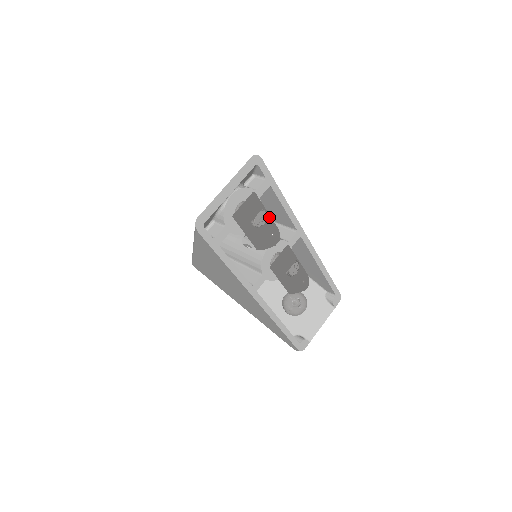
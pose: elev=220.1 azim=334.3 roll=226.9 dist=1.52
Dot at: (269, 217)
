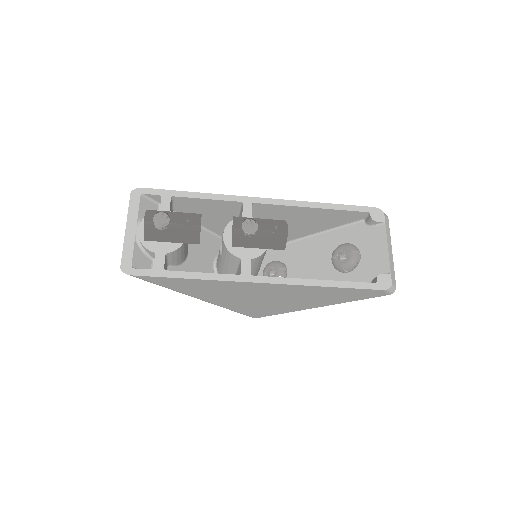
Dot at: (175, 213)
